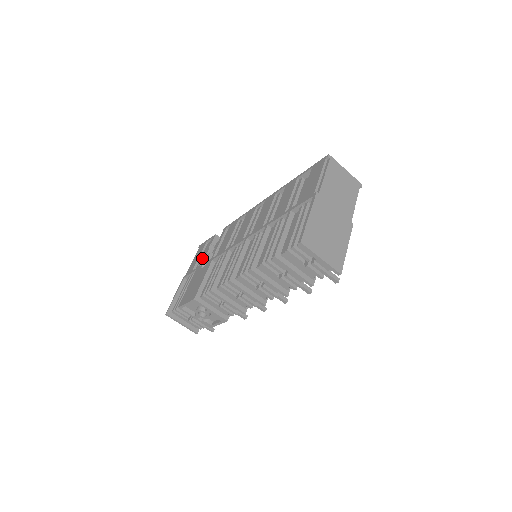
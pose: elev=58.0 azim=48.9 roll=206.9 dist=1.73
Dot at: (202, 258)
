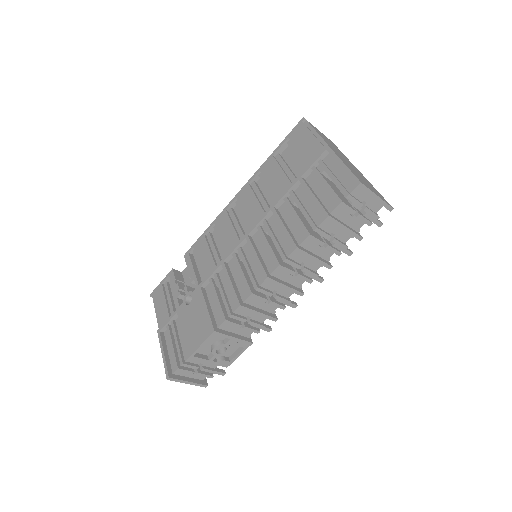
Dot at: (175, 297)
